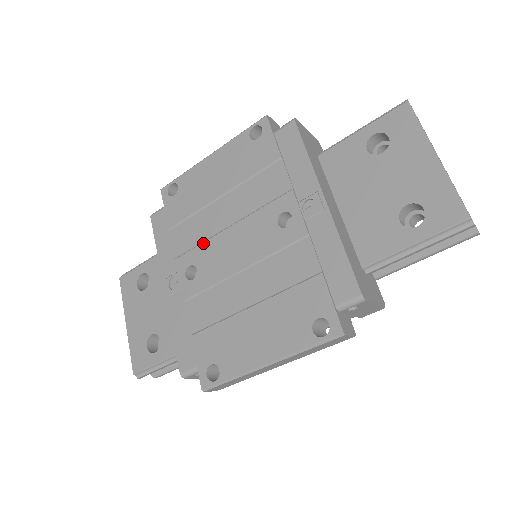
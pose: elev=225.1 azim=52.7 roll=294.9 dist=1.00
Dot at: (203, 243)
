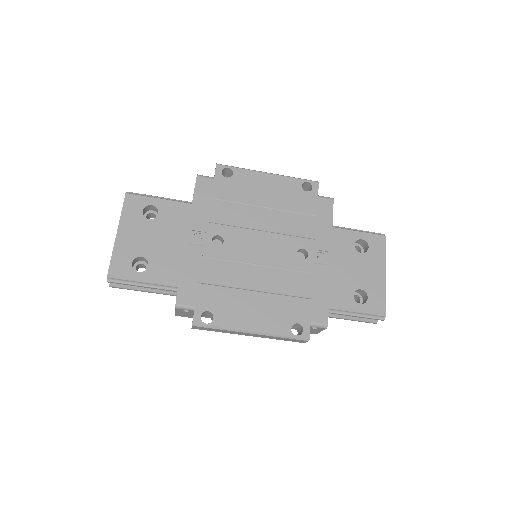
Dot at: (237, 227)
